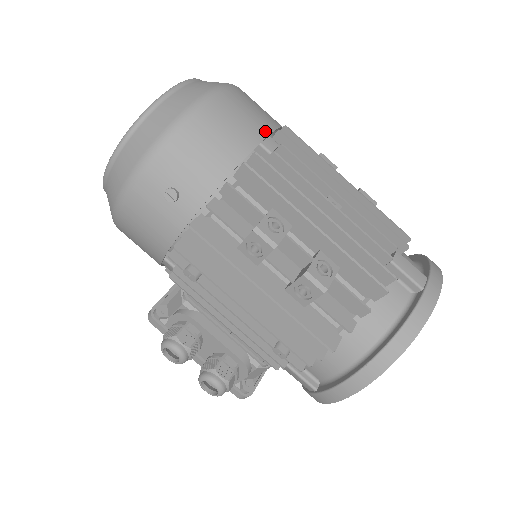
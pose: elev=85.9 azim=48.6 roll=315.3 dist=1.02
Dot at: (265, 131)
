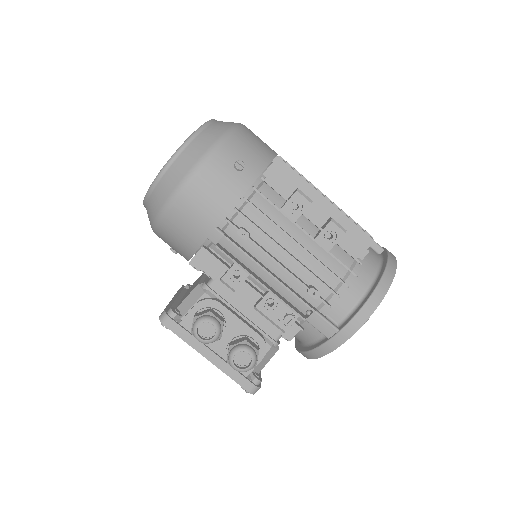
Dot at: occluded
